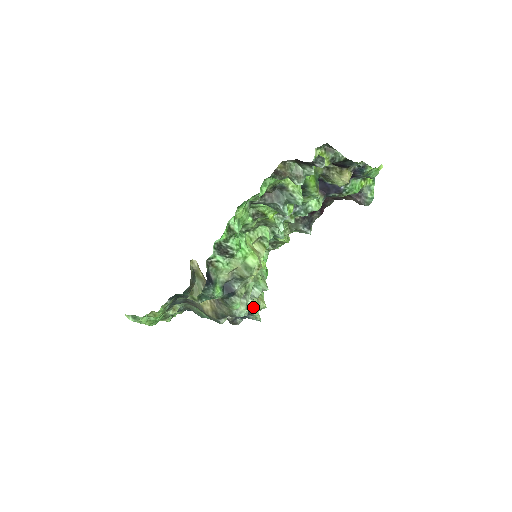
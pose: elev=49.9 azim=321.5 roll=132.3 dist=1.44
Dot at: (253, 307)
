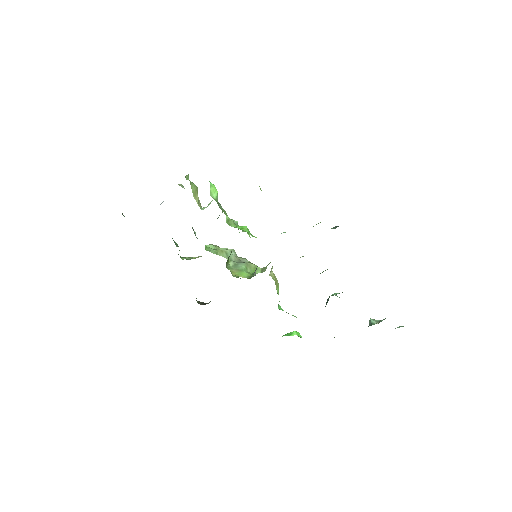
Dot at: occluded
